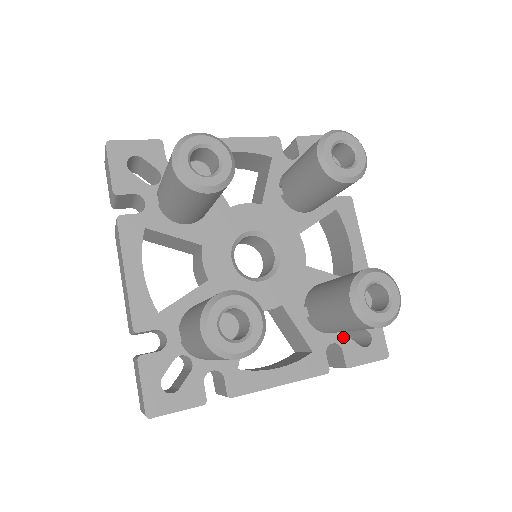
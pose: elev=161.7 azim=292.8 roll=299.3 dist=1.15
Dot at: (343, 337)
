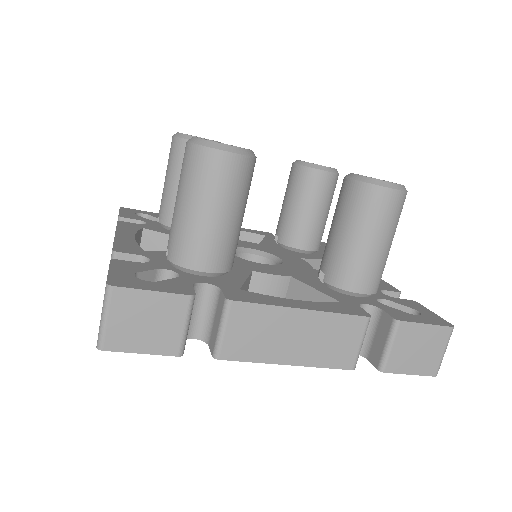
Dot at: (379, 304)
